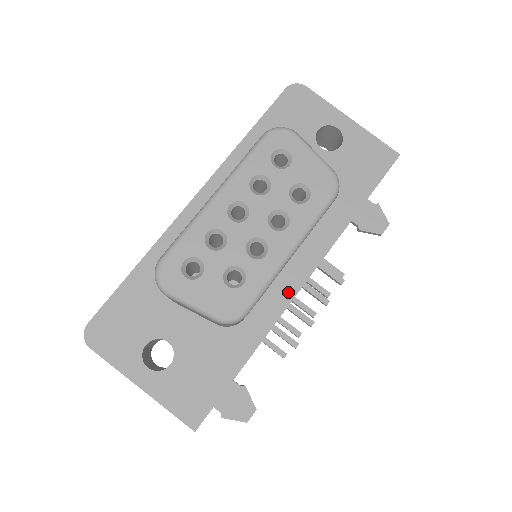
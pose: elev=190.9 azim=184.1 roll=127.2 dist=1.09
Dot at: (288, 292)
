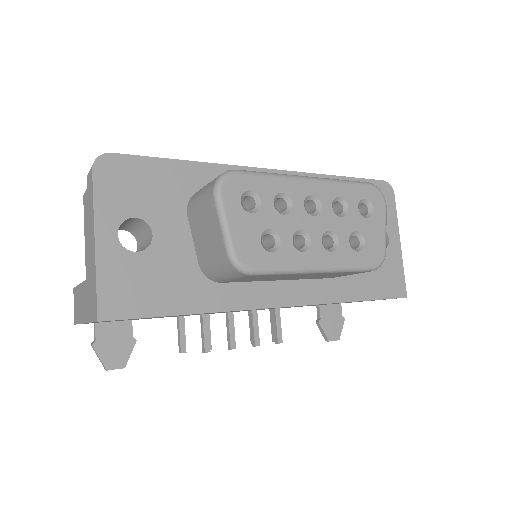
Dot at: (266, 300)
